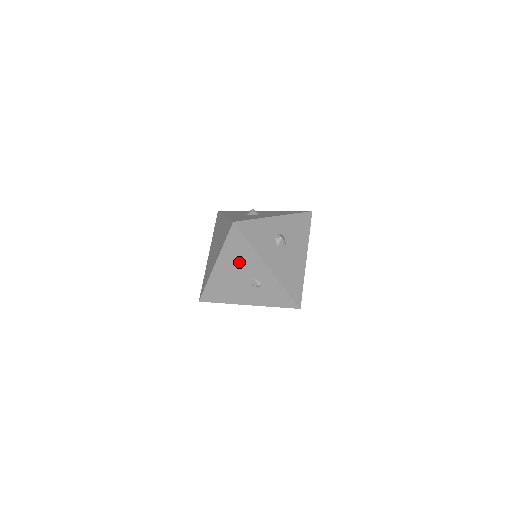
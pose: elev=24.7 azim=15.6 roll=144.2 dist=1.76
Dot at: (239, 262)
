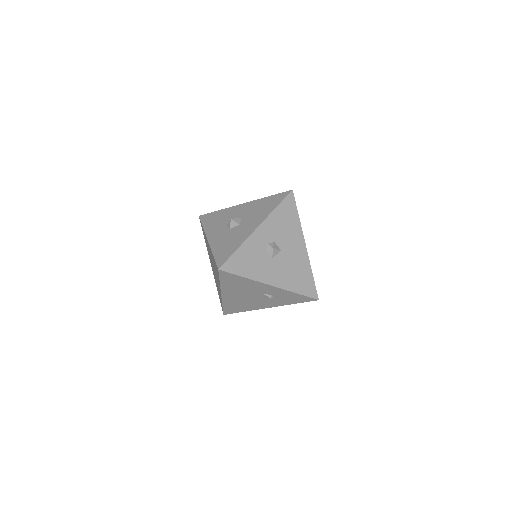
Dot at: (242, 289)
